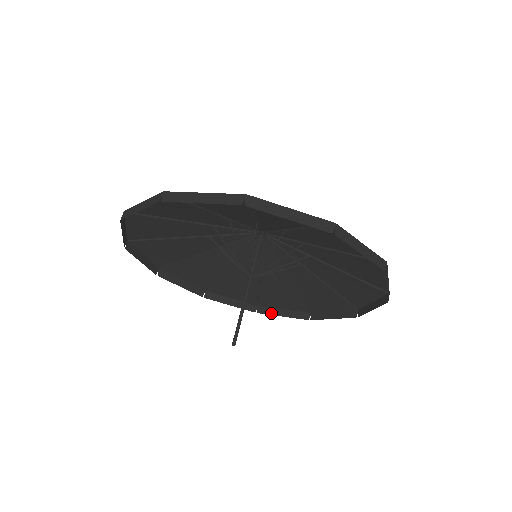
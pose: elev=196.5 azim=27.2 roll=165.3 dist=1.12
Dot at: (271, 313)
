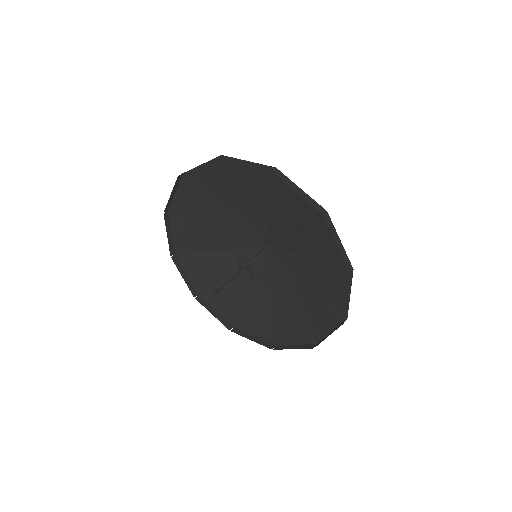
Dot at: occluded
